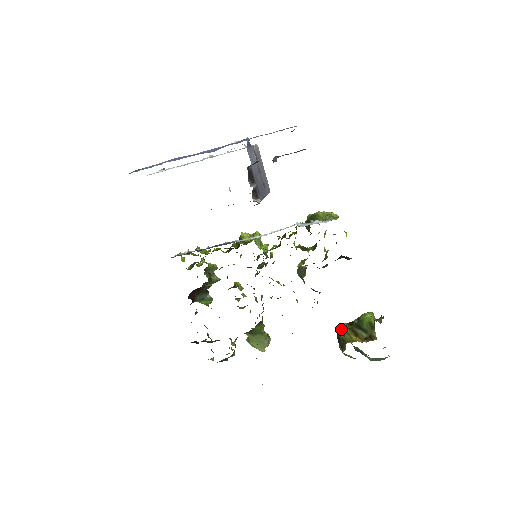
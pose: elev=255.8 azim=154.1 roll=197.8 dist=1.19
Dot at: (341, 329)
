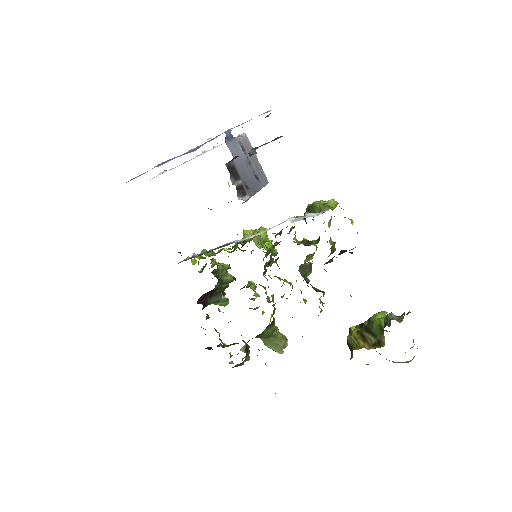
Dot at: (350, 332)
